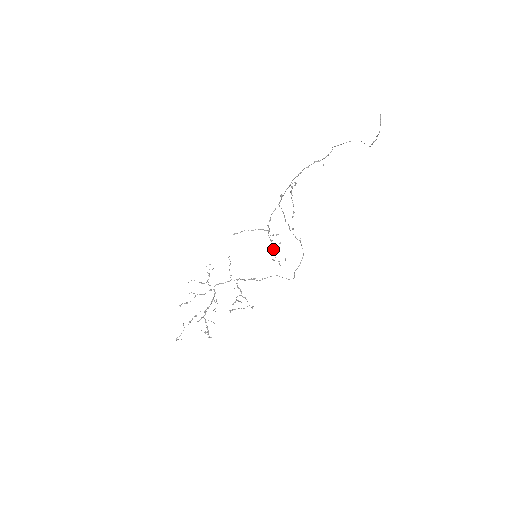
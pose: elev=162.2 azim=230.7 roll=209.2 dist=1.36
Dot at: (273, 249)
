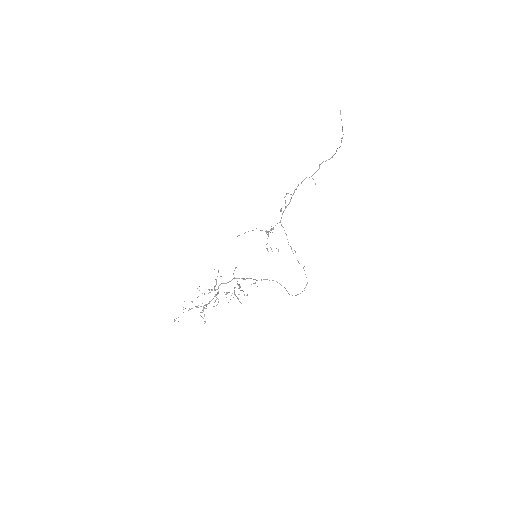
Dot at: (267, 238)
